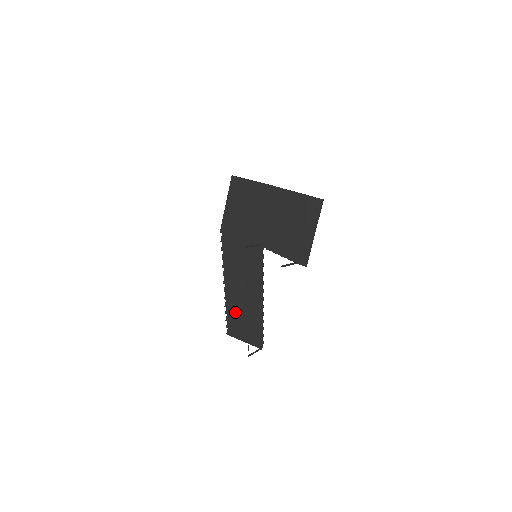
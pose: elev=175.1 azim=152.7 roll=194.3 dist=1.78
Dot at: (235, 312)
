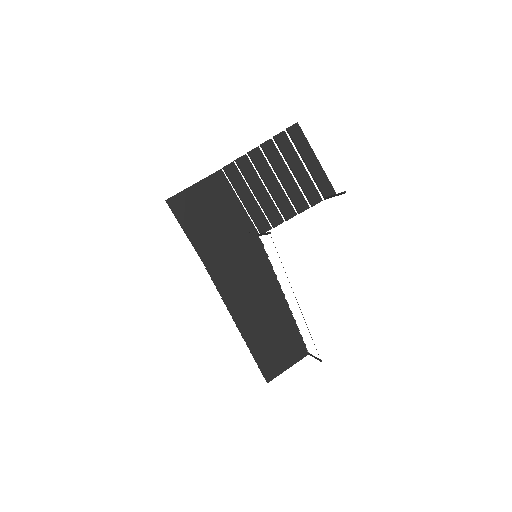
Dot at: (263, 347)
